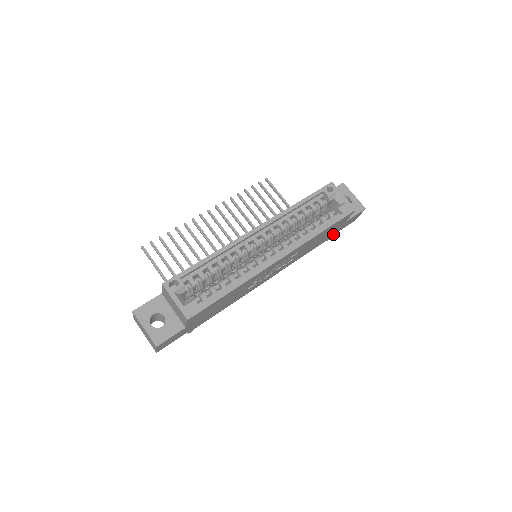
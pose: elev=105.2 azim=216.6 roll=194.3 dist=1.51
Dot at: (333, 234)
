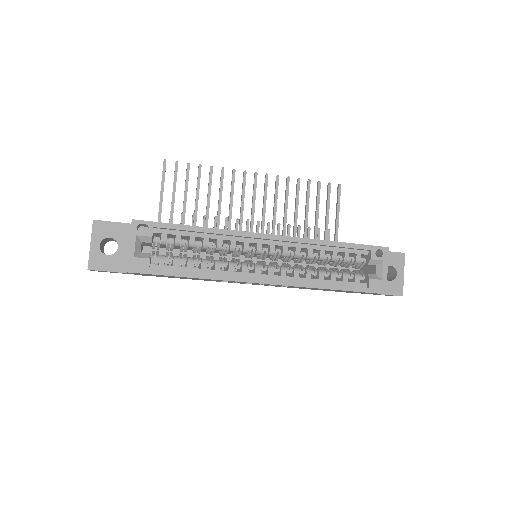
Dot at: occluded
